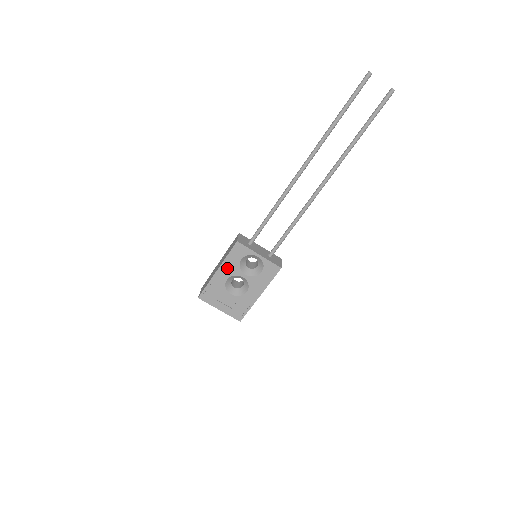
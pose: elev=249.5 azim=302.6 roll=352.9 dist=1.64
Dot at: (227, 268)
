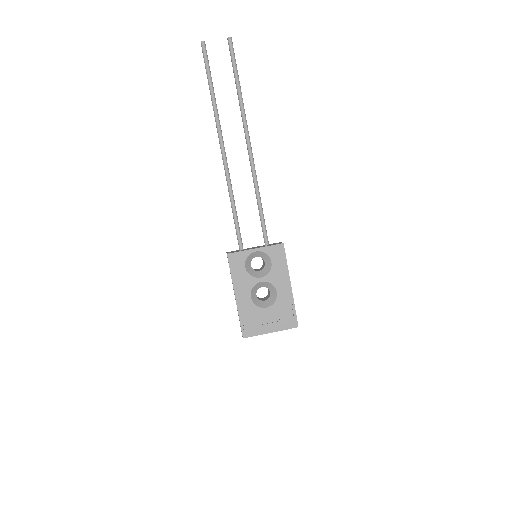
Dot at: (241, 286)
